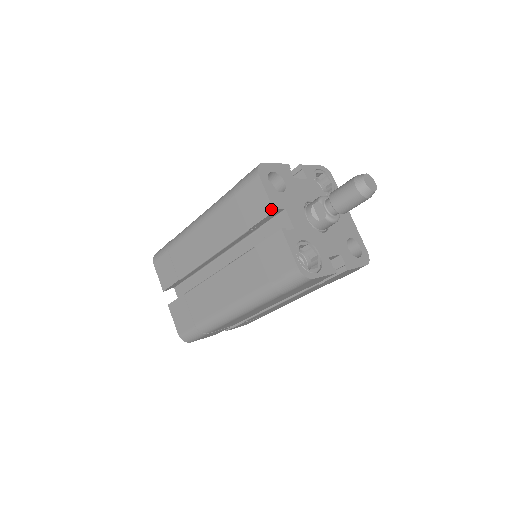
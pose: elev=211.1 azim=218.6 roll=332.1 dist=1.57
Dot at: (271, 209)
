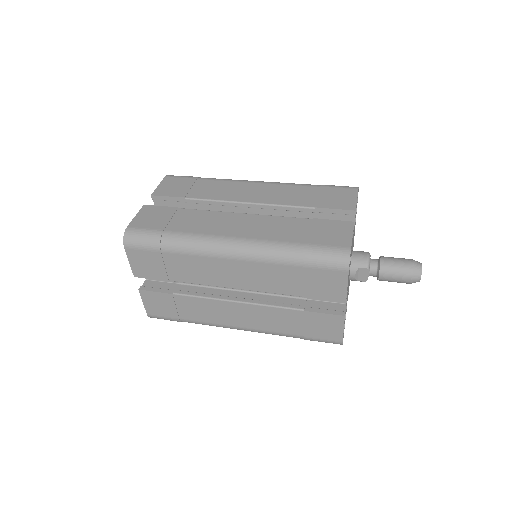
Dot at: (344, 300)
